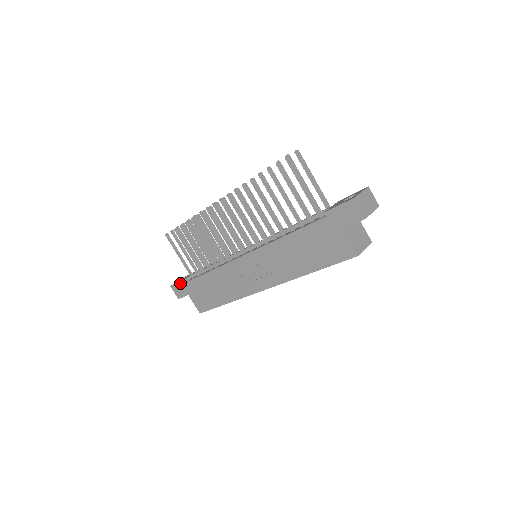
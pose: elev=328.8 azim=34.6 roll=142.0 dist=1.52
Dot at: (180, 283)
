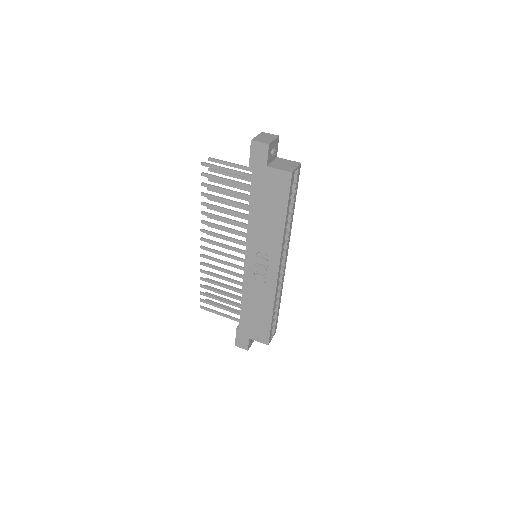
Dot at: (237, 335)
